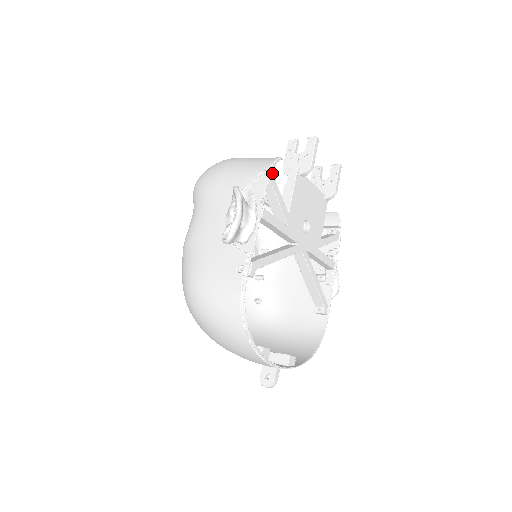
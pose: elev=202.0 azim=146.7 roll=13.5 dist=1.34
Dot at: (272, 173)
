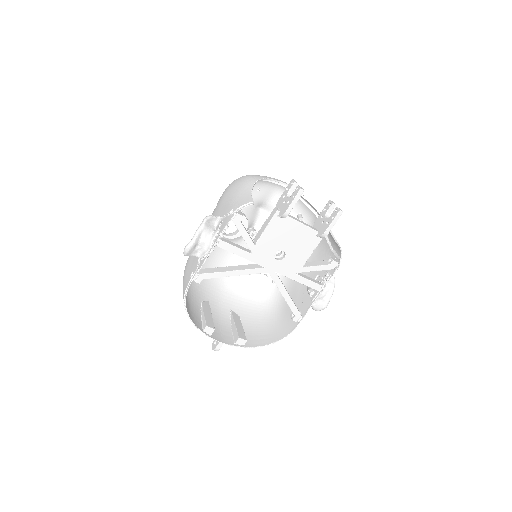
Dot at: (237, 215)
